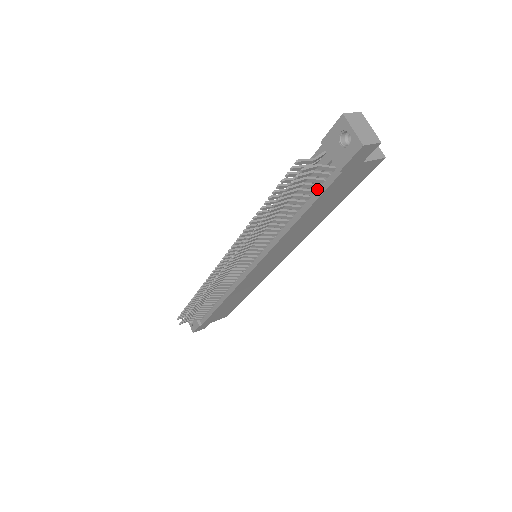
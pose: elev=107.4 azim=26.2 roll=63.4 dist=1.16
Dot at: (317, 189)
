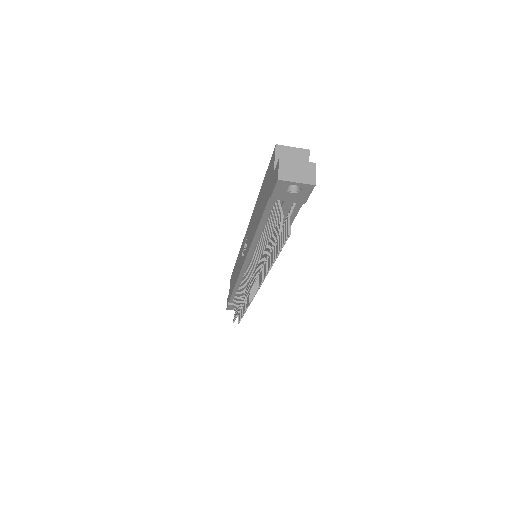
Dot at: occluded
